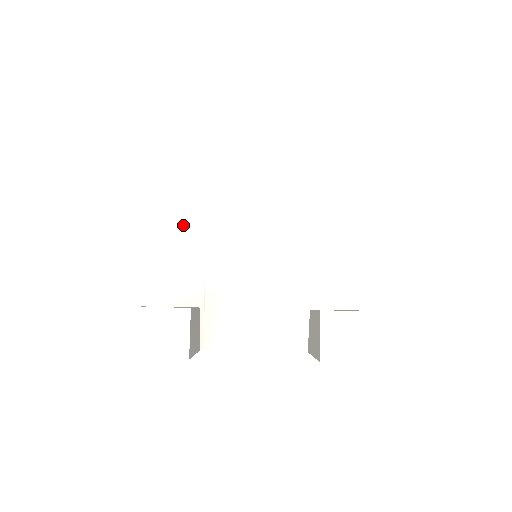
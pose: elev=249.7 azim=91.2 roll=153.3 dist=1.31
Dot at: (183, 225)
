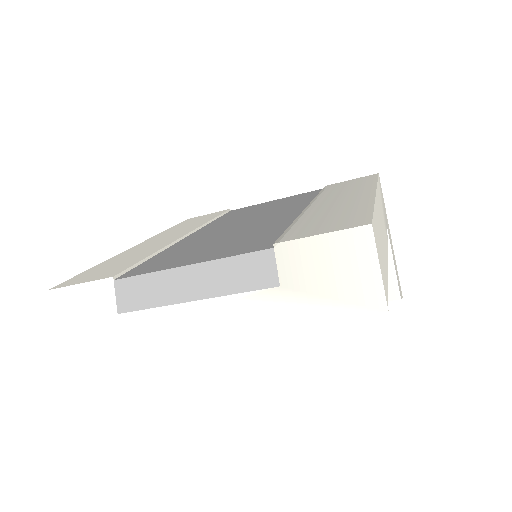
Dot at: occluded
